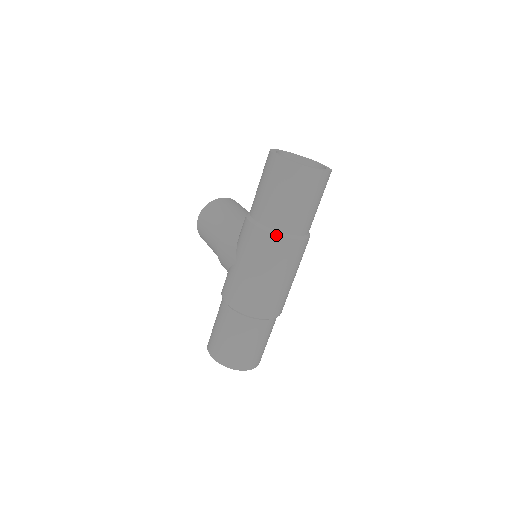
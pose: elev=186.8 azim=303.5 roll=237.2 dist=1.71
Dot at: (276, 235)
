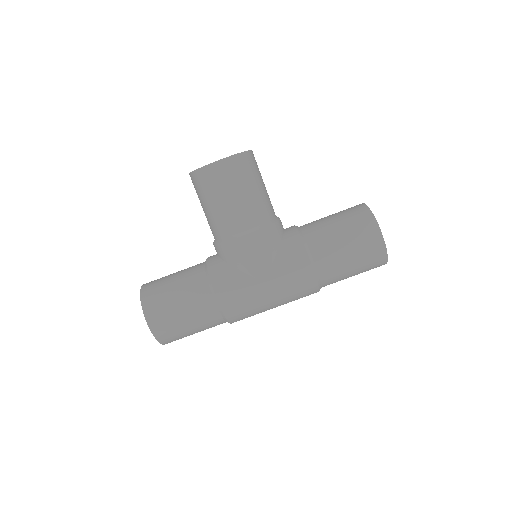
Dot at: (319, 289)
